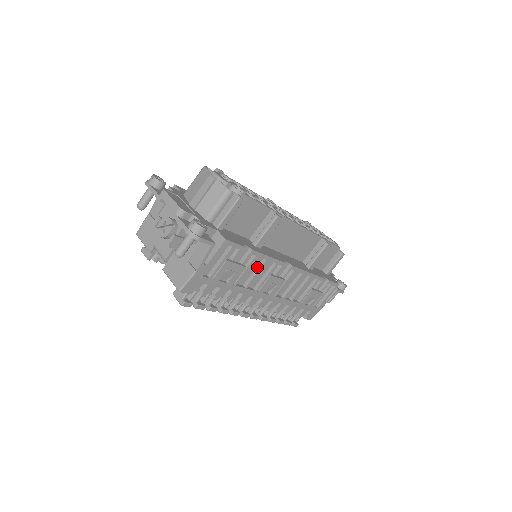
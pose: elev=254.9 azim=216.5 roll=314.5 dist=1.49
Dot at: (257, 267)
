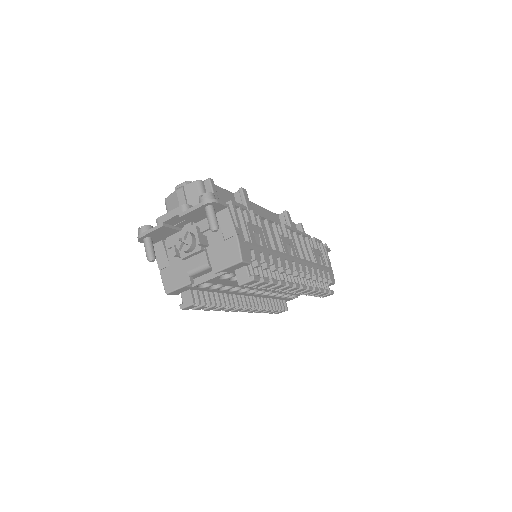
Dot at: (267, 231)
